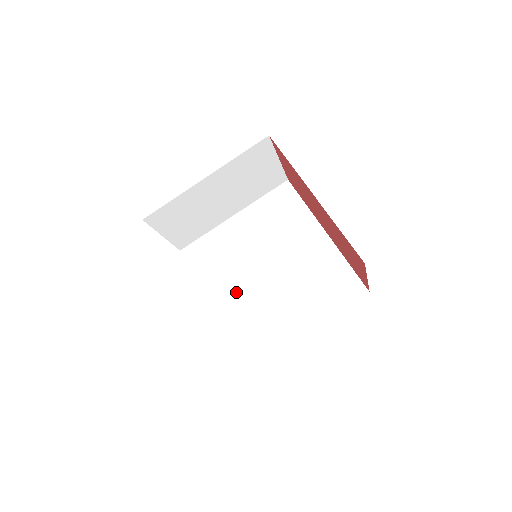
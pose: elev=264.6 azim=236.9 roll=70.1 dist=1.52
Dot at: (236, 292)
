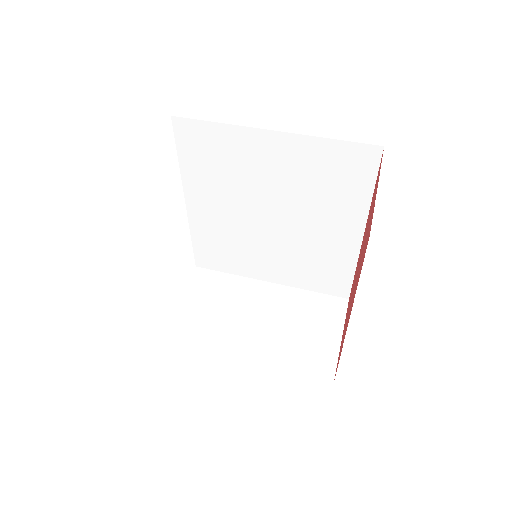
Dot at: occluded
